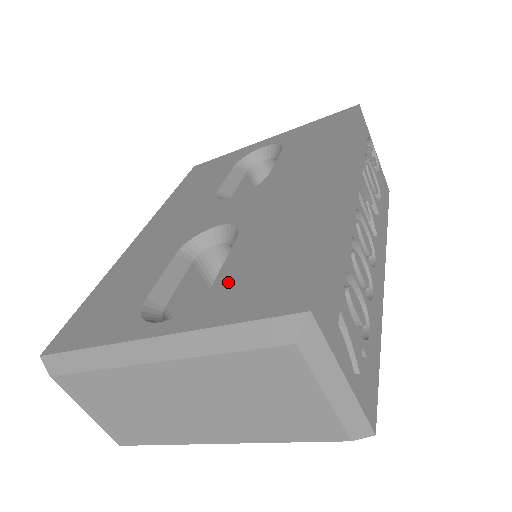
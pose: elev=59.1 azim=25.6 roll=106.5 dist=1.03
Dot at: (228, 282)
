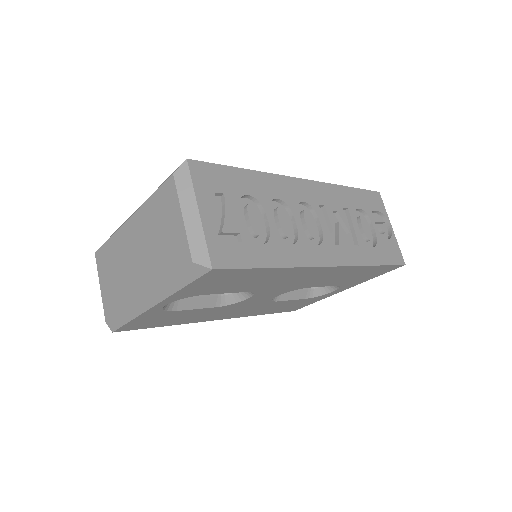
Dot at: occluded
